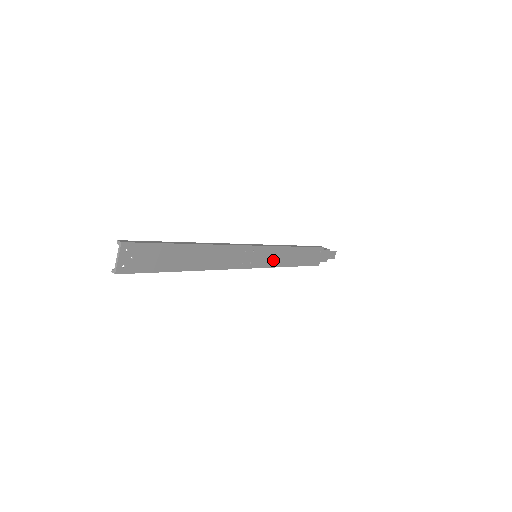
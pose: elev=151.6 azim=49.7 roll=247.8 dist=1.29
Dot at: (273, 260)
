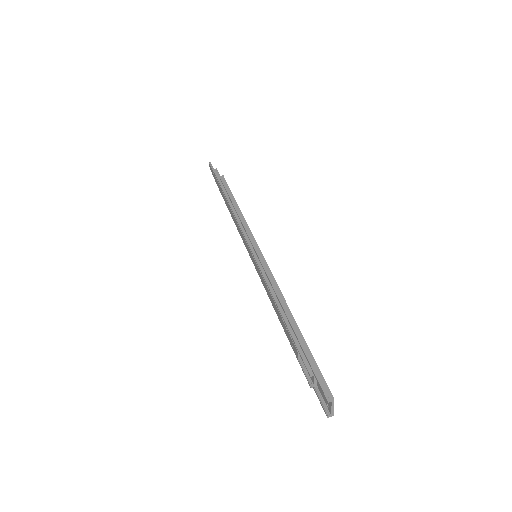
Dot at: occluded
